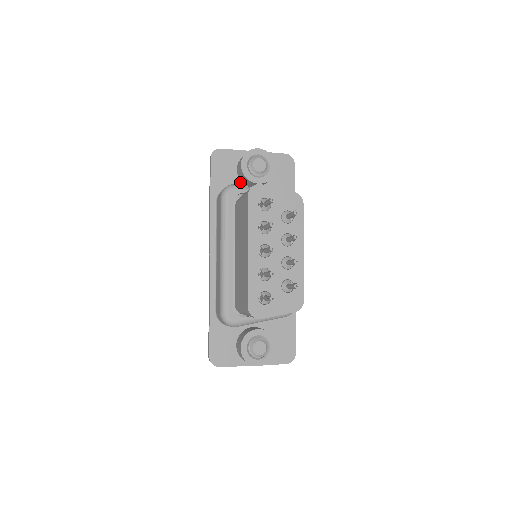
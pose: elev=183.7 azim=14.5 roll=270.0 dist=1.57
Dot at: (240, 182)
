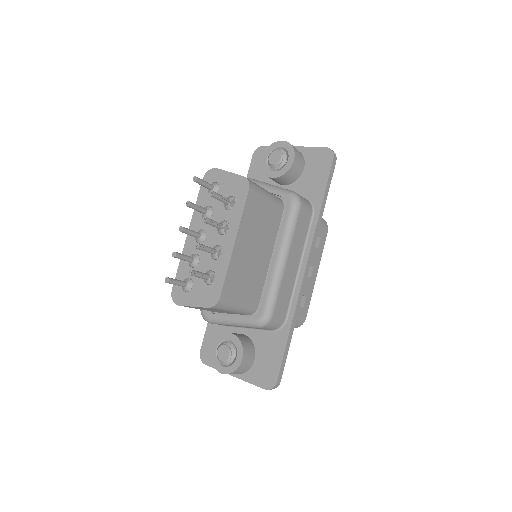
Dot at: occluded
